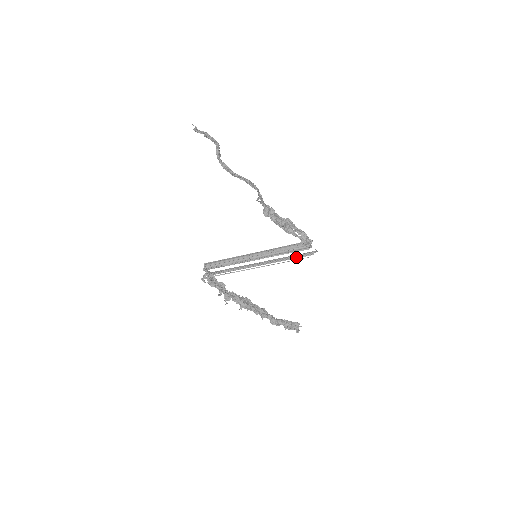
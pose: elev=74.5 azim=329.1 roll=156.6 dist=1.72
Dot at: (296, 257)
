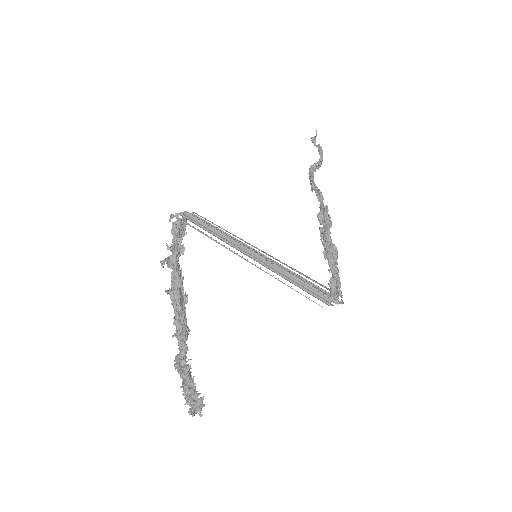
Dot at: (306, 290)
